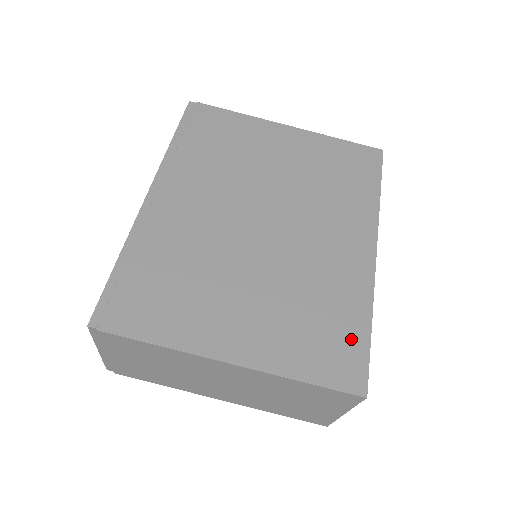
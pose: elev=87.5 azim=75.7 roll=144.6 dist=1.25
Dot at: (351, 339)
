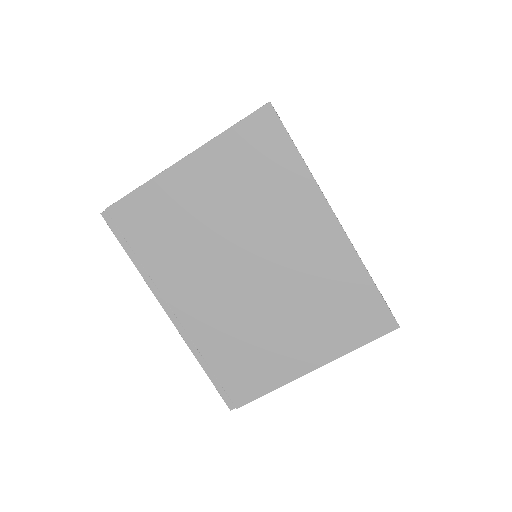
Dot at: (367, 301)
